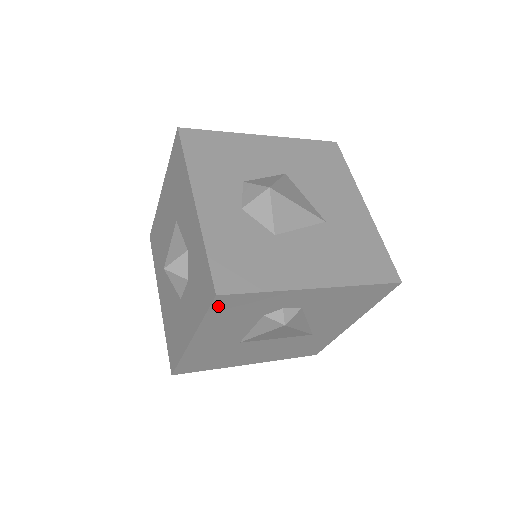
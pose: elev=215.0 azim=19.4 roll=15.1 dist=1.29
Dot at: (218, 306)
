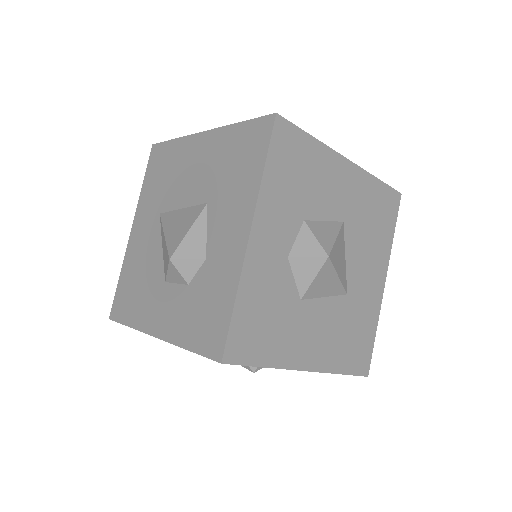
Dot at: occluded
